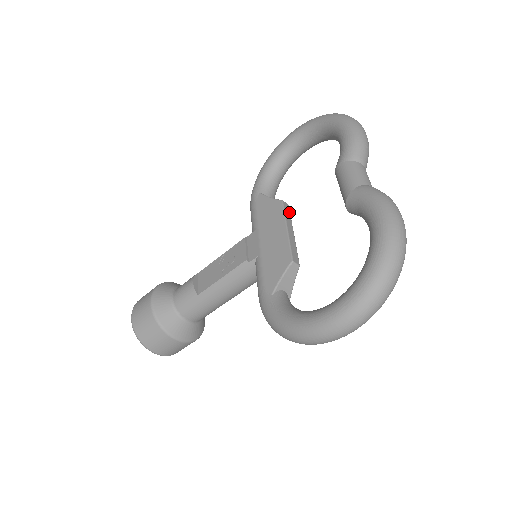
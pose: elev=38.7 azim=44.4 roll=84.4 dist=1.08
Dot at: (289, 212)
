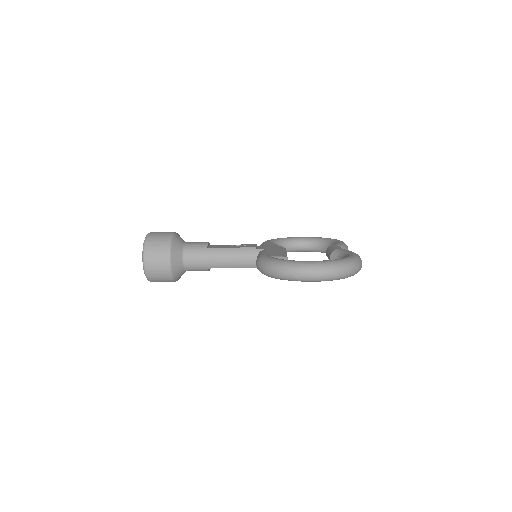
Dot at: occluded
